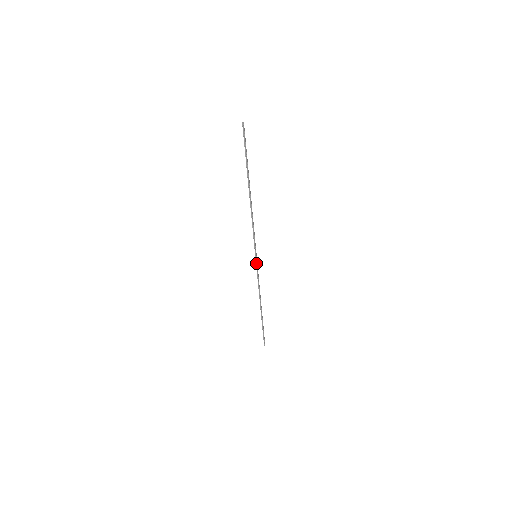
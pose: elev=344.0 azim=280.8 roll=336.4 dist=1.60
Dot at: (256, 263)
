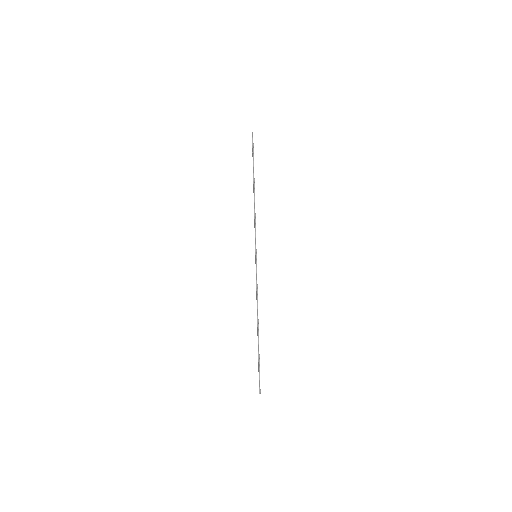
Dot at: (256, 264)
